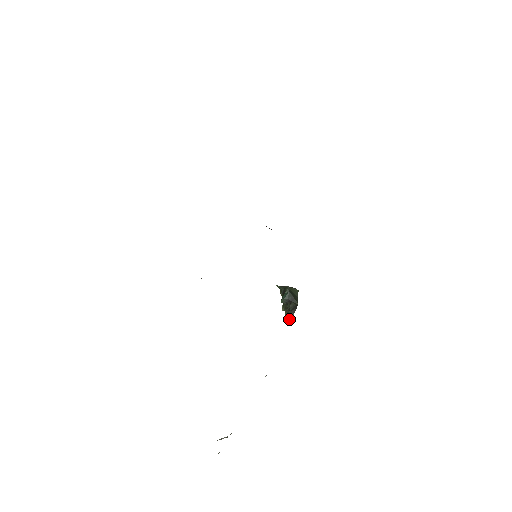
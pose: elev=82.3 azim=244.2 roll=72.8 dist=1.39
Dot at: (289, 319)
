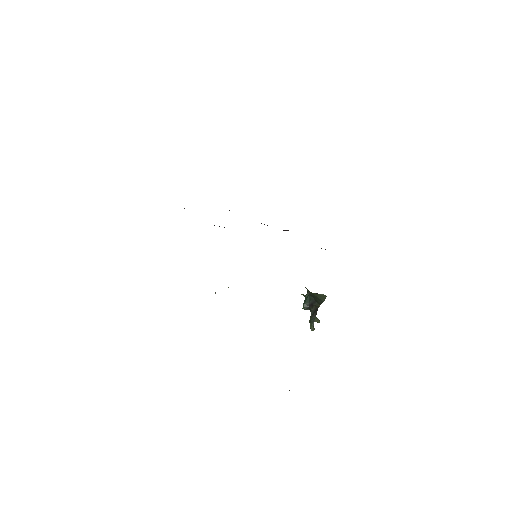
Dot at: (311, 324)
